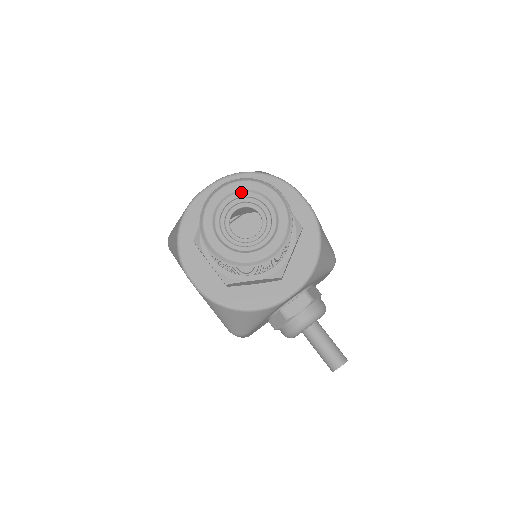
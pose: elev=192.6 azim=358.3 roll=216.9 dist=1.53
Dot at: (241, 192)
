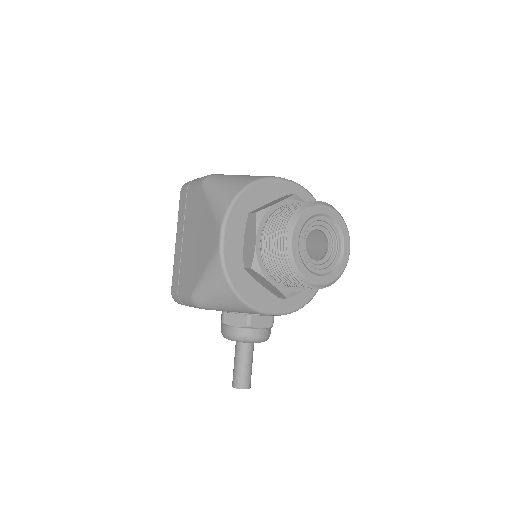
Dot at: (333, 221)
